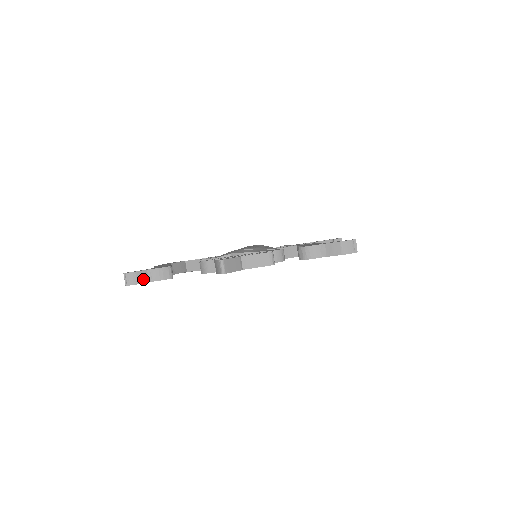
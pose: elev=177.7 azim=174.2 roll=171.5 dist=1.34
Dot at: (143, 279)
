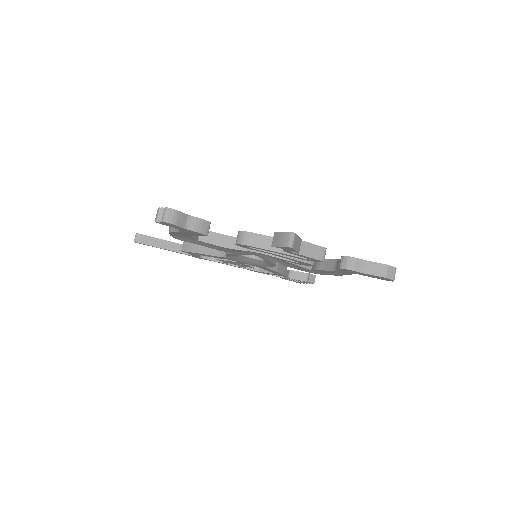
Dot at: (181, 222)
